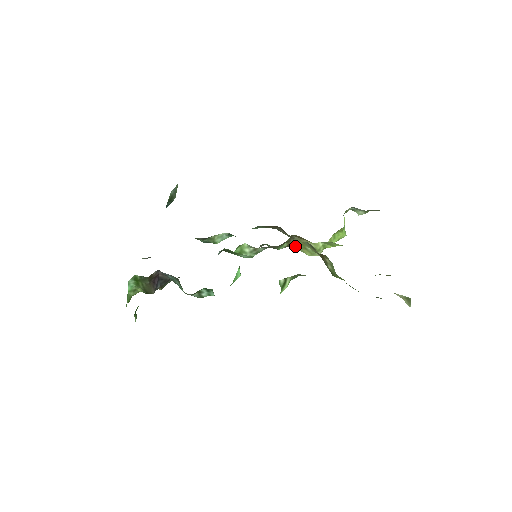
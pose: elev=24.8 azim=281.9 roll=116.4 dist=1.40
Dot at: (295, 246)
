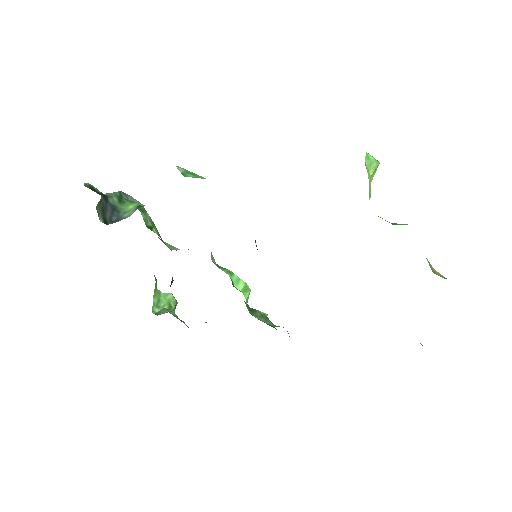
Dot at: occluded
